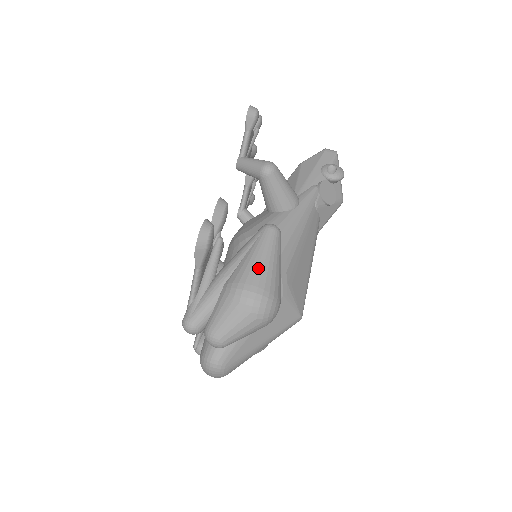
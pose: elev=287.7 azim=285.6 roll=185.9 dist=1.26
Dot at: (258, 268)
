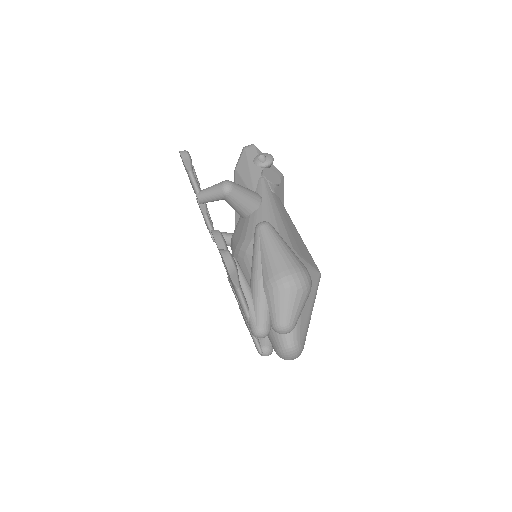
Dot at: (278, 257)
